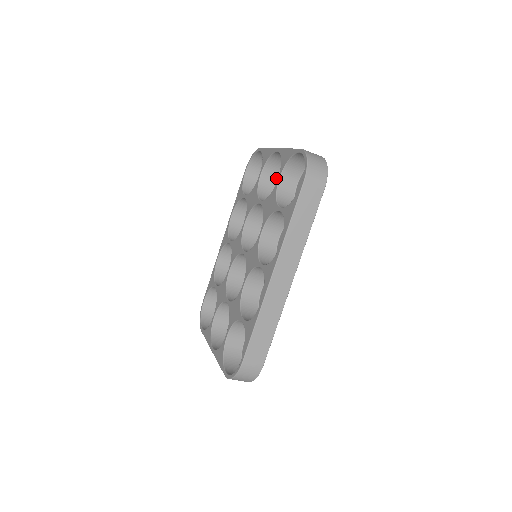
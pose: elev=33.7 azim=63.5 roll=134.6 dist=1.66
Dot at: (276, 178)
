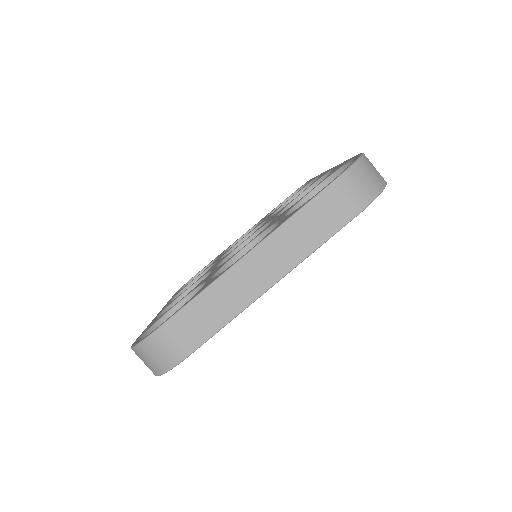
Dot at: occluded
